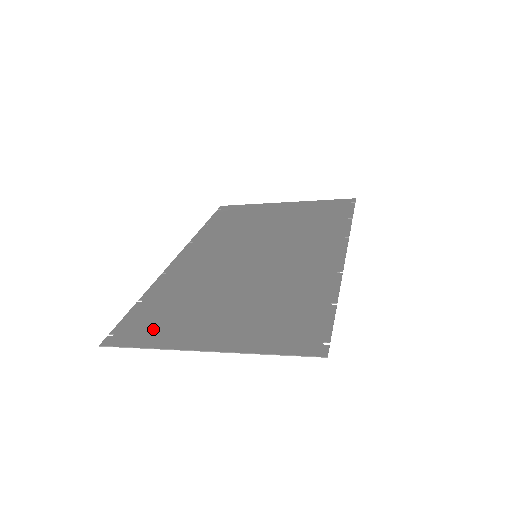
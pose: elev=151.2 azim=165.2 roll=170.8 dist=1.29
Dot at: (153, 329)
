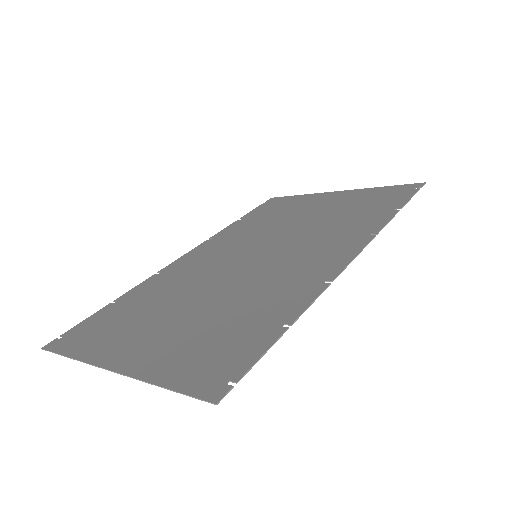
Dot at: (94, 336)
